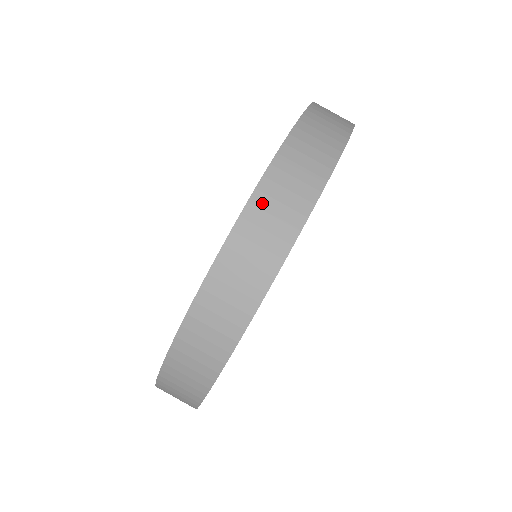
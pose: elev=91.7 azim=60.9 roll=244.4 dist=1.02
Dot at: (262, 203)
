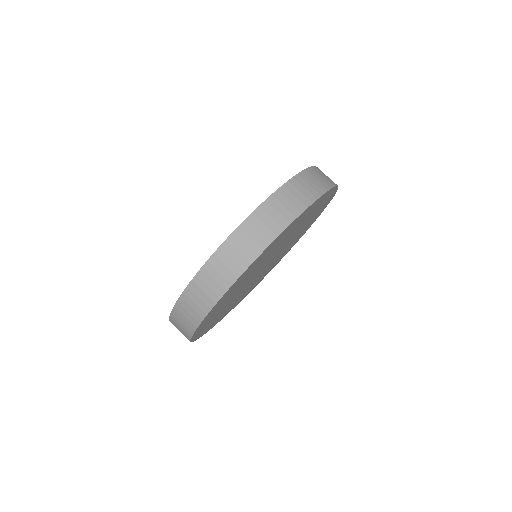
Dot at: (314, 172)
